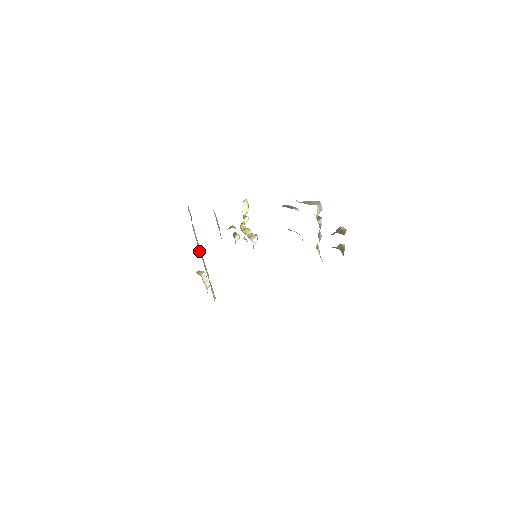
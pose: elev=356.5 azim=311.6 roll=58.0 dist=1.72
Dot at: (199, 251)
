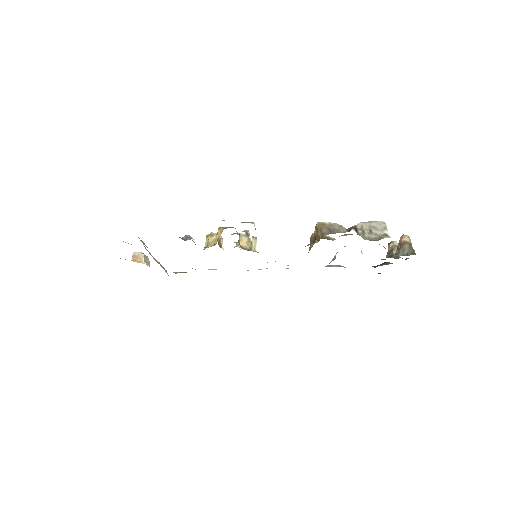
Dot at: occluded
